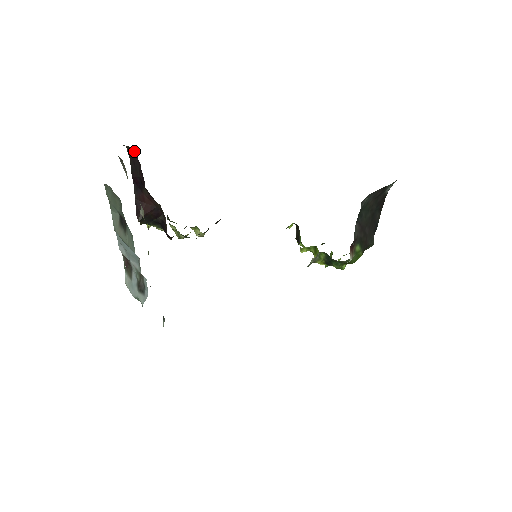
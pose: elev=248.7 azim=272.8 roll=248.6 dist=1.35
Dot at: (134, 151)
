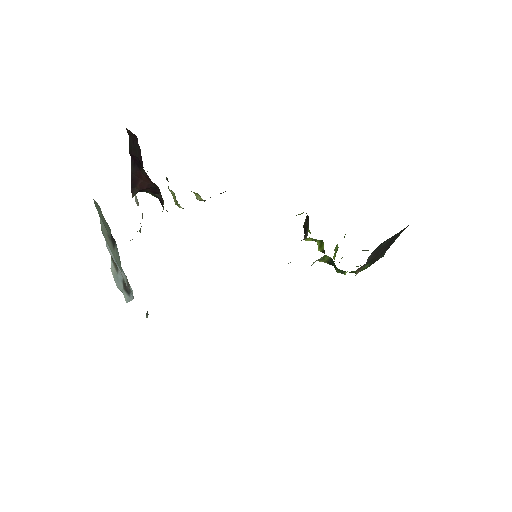
Dot at: (134, 134)
